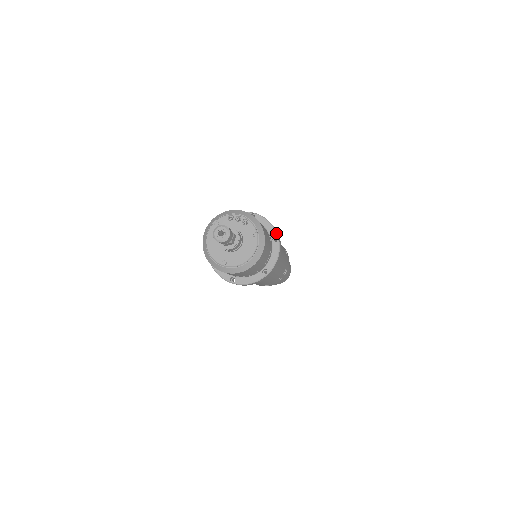
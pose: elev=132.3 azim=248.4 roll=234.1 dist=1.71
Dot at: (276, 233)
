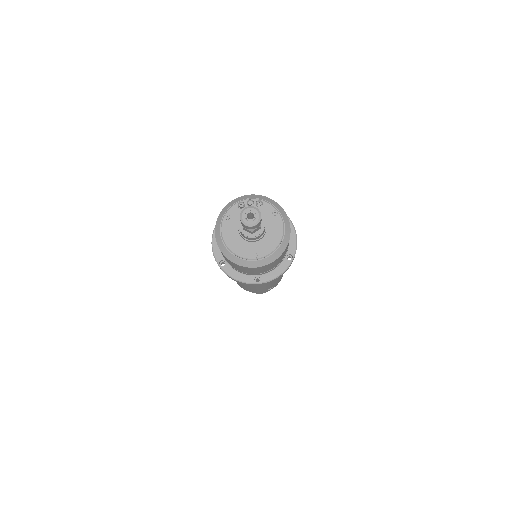
Dot at: occluded
